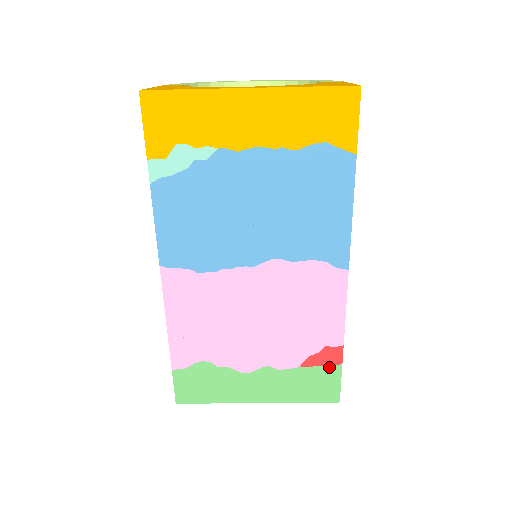
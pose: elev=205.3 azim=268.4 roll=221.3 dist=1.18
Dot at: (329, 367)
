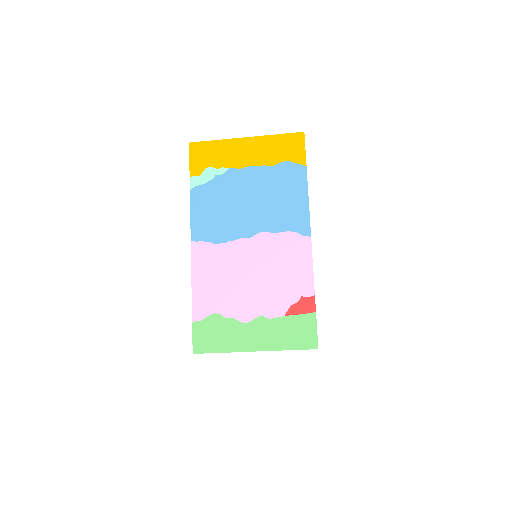
Dot at: (306, 315)
